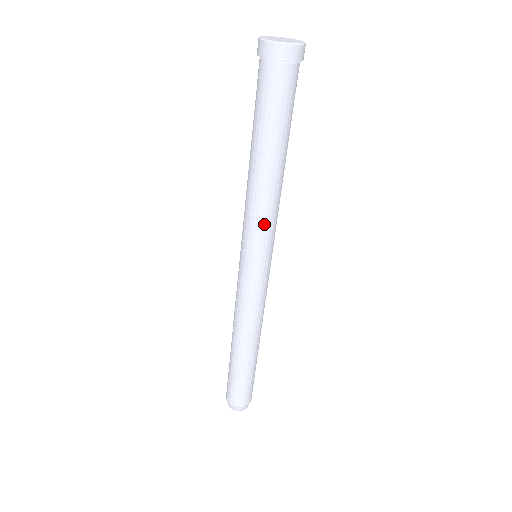
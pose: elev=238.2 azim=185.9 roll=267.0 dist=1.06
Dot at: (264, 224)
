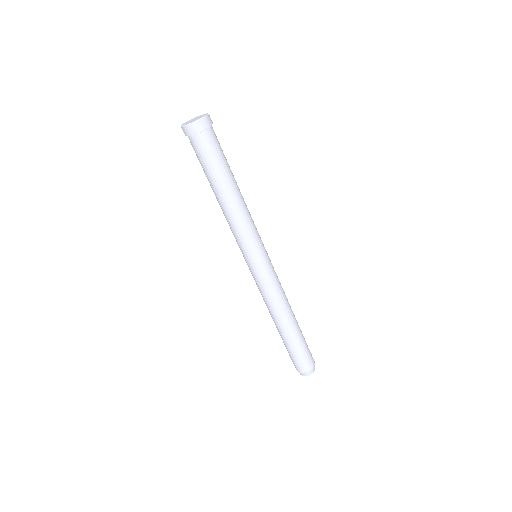
Dot at: (253, 227)
